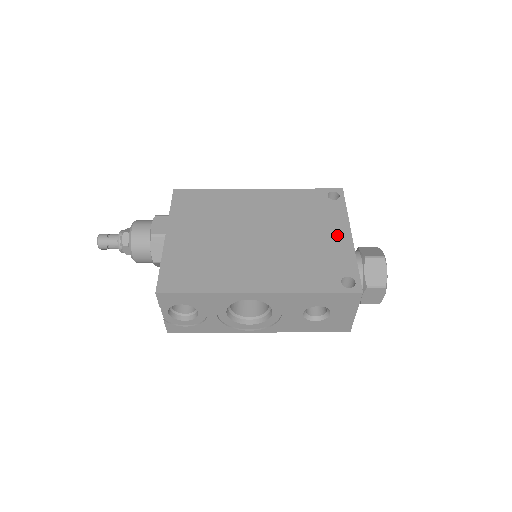
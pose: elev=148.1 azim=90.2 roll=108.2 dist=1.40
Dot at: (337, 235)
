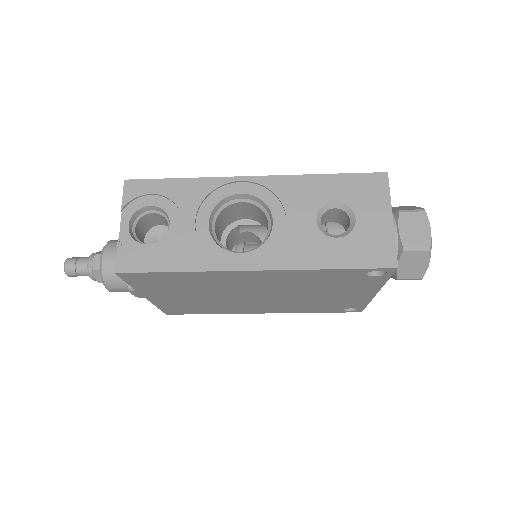
Dot at: occluded
